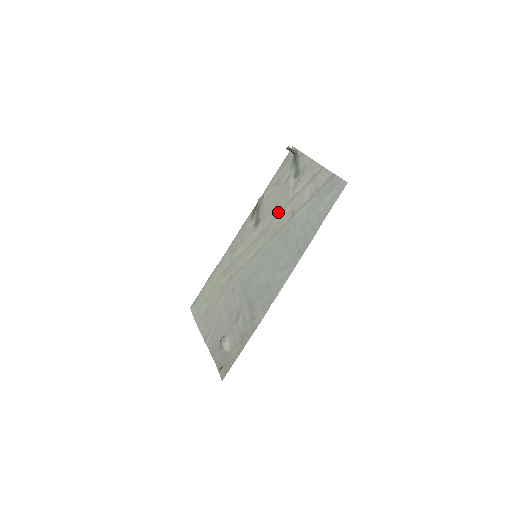
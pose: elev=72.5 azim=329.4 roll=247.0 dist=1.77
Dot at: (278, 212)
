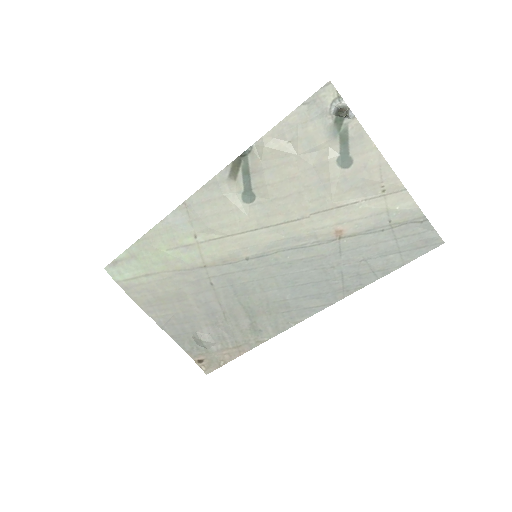
Dot at: (305, 213)
